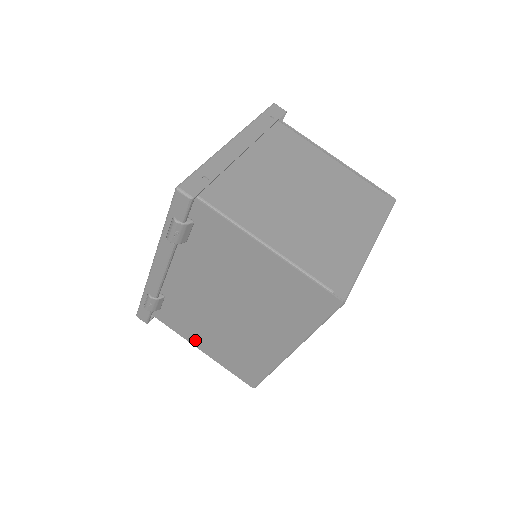
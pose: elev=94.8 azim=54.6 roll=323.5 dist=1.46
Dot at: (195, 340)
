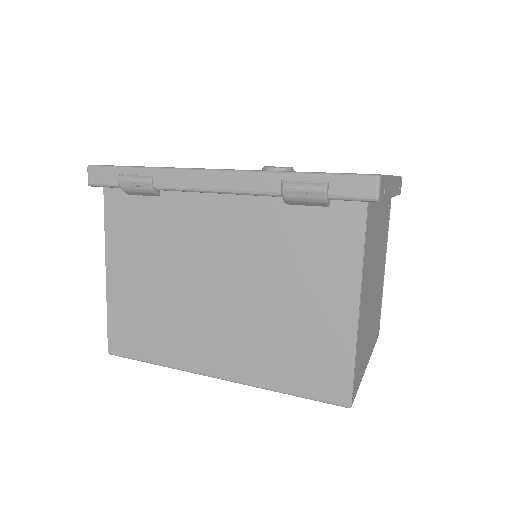
Dot at: (118, 257)
